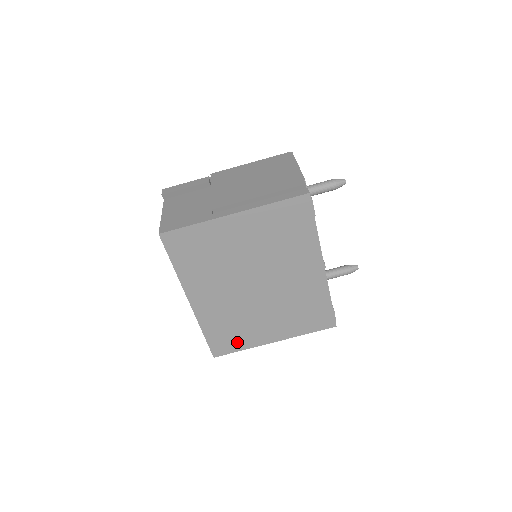
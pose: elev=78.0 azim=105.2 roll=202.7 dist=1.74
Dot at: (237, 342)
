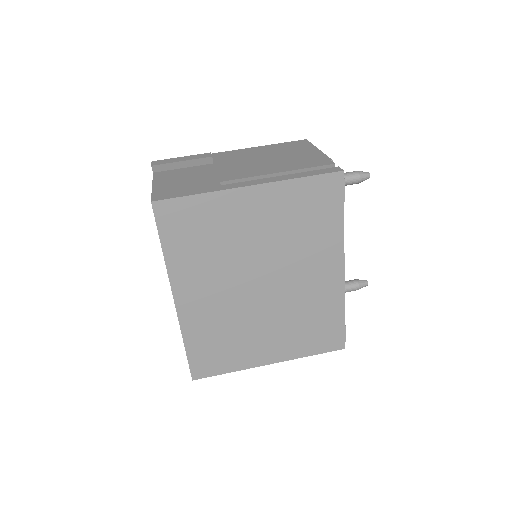
Dot at: (225, 361)
